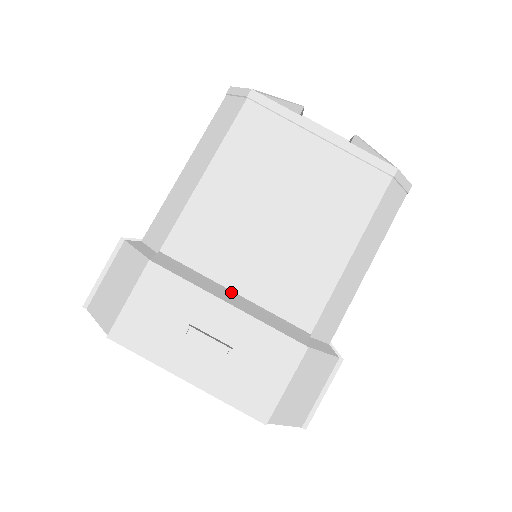
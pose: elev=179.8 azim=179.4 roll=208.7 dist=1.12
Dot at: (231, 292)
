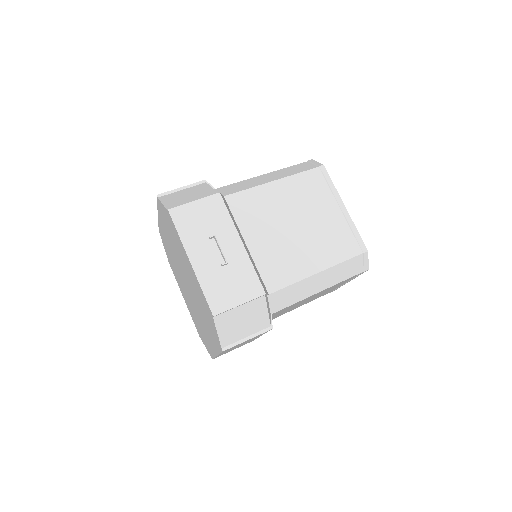
Dot at: (245, 242)
